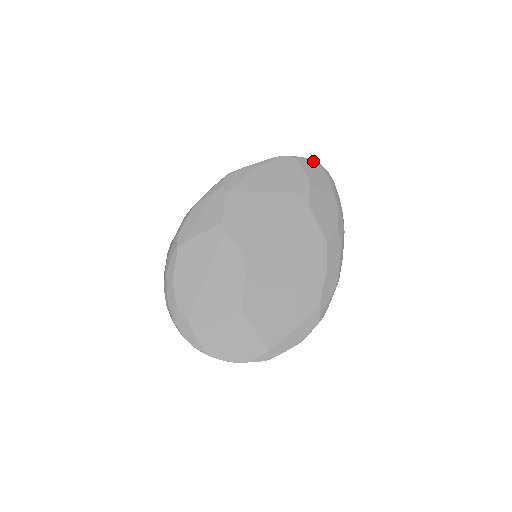
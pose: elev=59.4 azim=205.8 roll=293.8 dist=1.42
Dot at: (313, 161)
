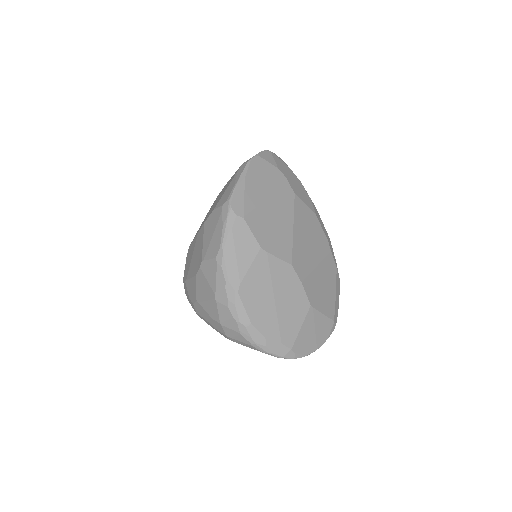
Dot at: (267, 151)
